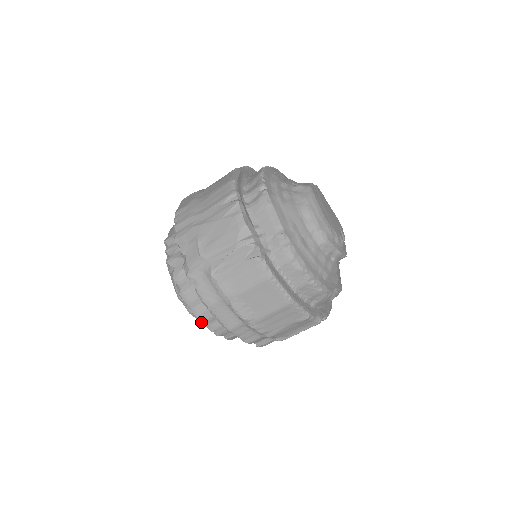
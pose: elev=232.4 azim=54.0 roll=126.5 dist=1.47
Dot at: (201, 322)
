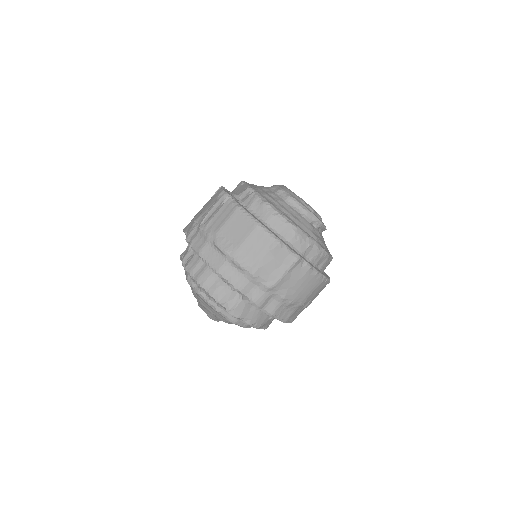
Dot at: (201, 286)
